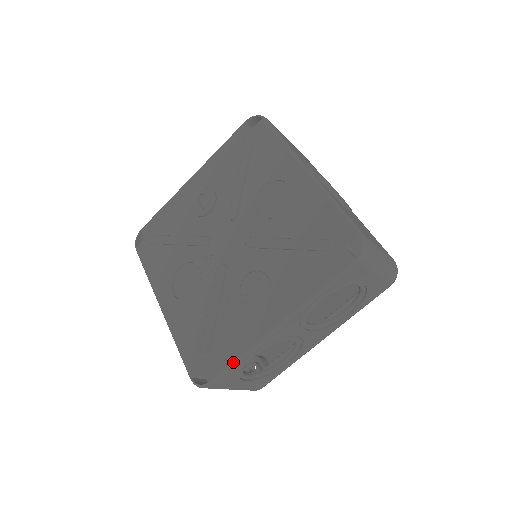
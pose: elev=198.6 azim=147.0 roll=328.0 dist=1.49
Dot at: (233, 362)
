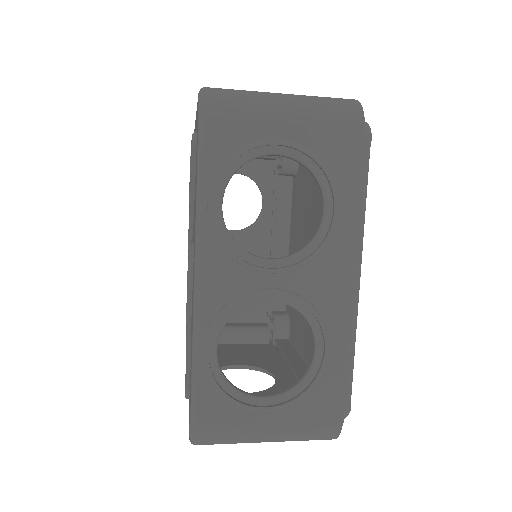
Dot at: (192, 373)
